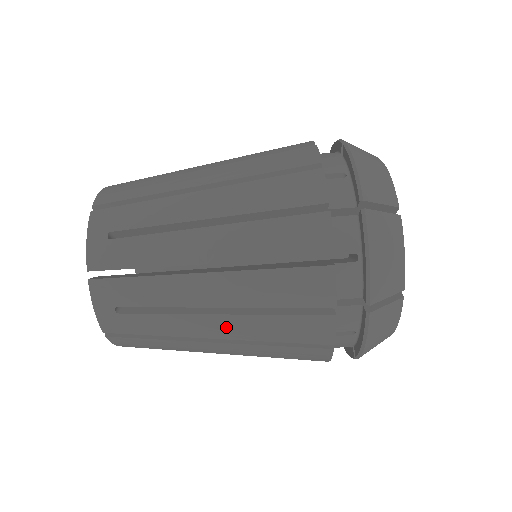
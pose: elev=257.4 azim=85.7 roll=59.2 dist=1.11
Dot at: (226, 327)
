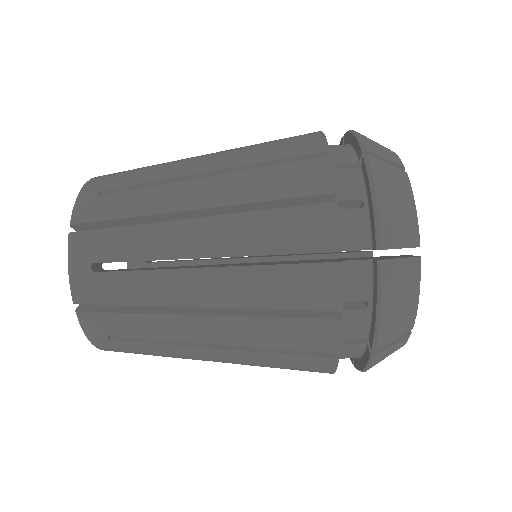
Dot at: (224, 356)
